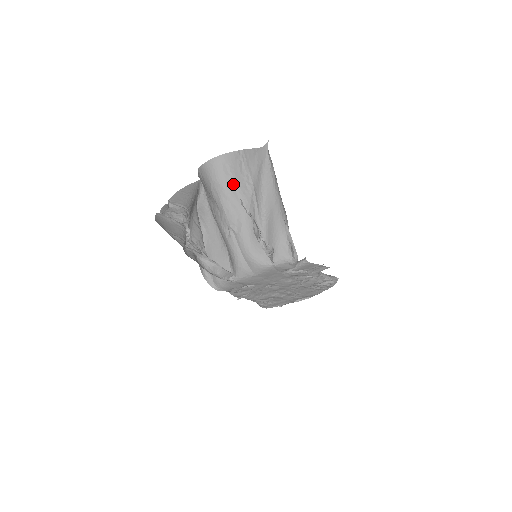
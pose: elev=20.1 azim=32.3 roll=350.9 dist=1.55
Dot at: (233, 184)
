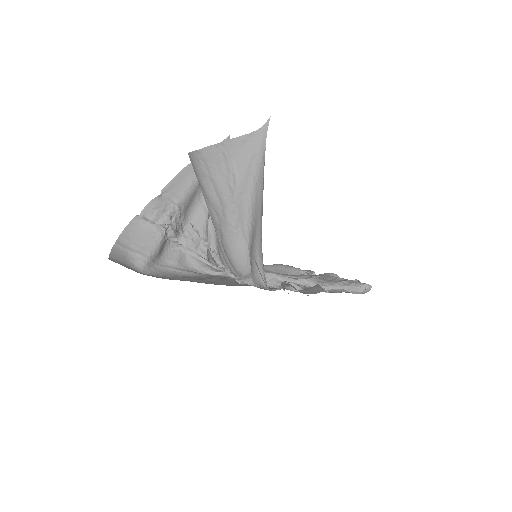
Dot at: (214, 185)
